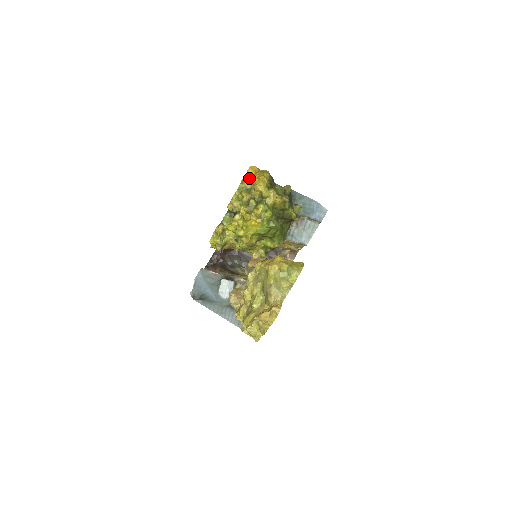
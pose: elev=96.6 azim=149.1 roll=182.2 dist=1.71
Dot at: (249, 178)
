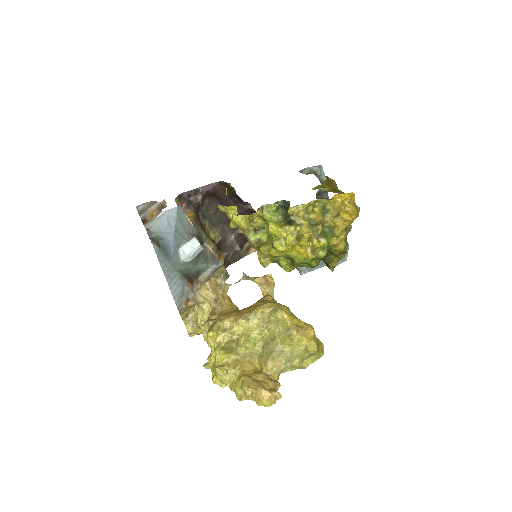
Dot at: (339, 202)
